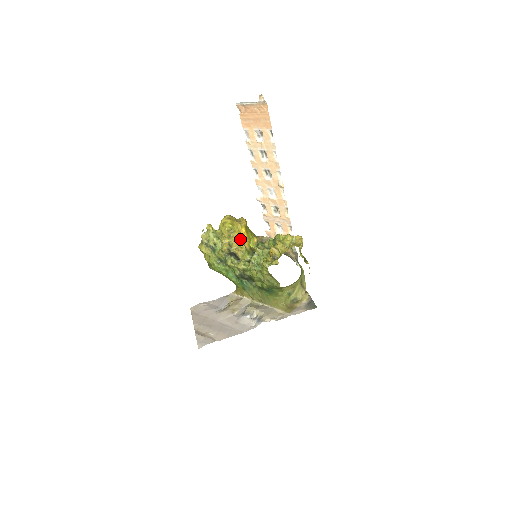
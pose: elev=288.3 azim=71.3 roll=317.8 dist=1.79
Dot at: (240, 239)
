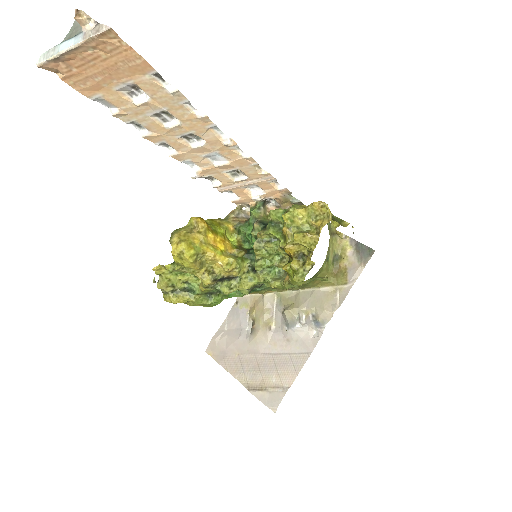
Dot at: (219, 255)
